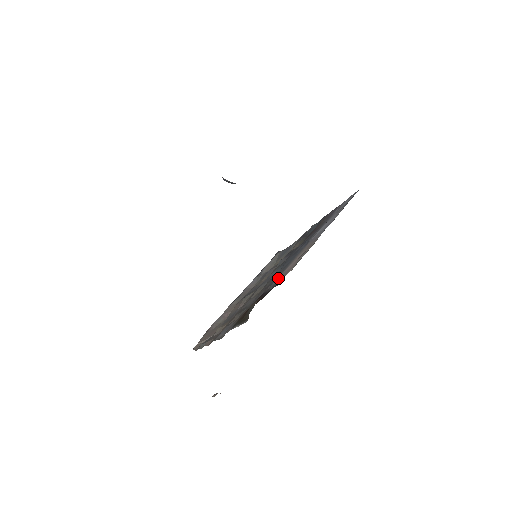
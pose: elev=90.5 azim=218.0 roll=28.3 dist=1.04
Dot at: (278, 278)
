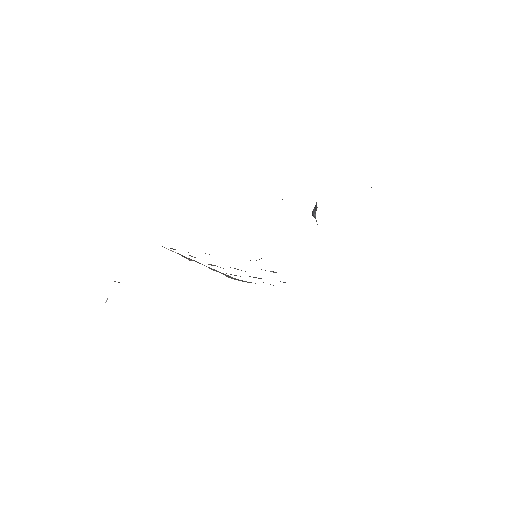
Dot at: occluded
